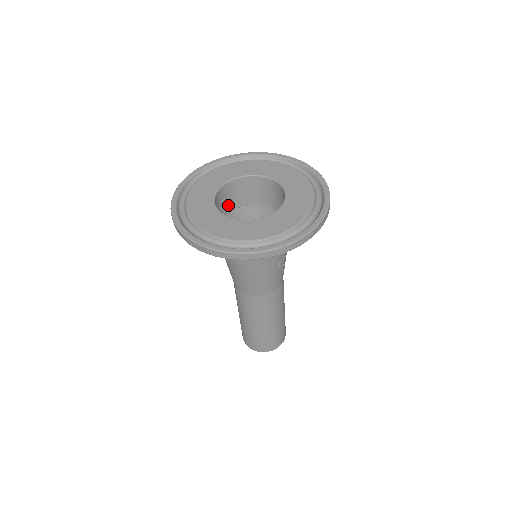
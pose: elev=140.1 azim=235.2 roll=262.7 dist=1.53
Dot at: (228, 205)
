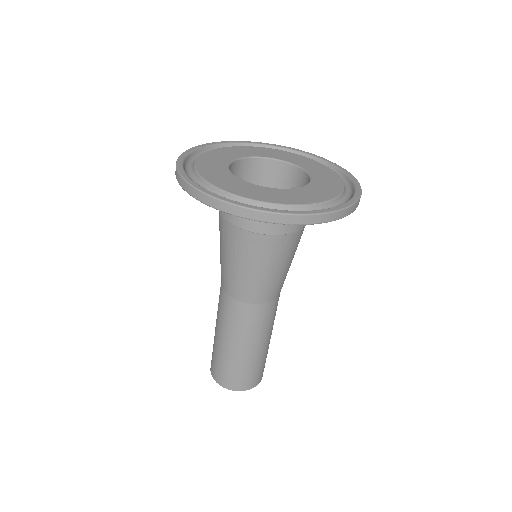
Dot at: occluded
